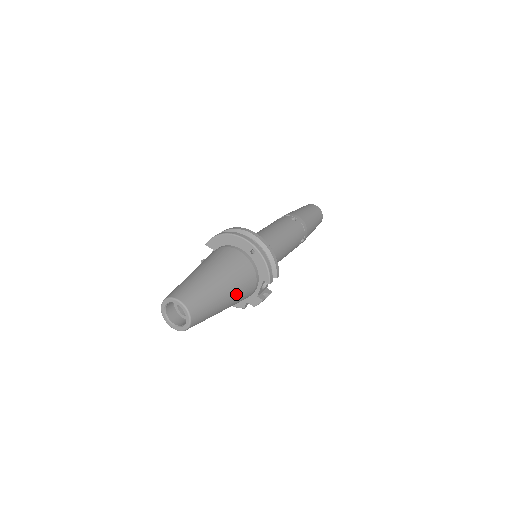
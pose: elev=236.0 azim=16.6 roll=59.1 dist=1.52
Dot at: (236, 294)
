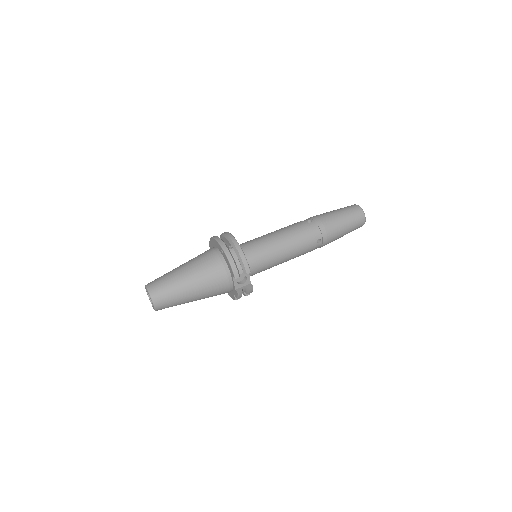
Dot at: (203, 286)
